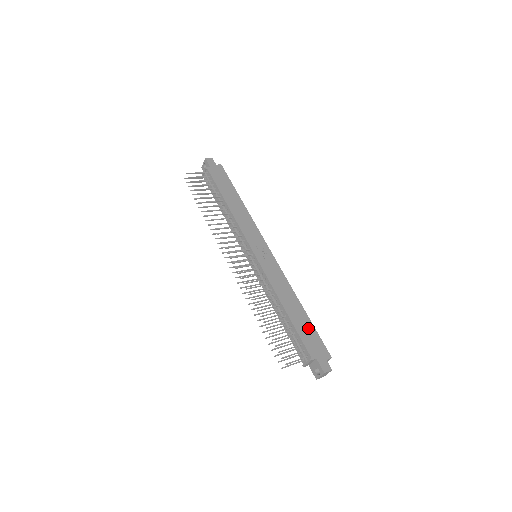
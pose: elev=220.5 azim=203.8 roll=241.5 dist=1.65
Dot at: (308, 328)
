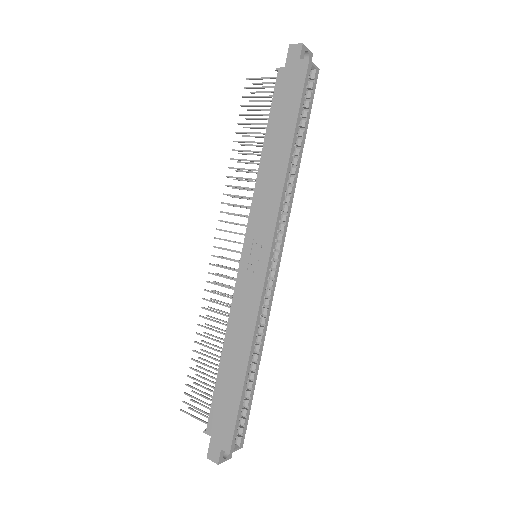
Dot at: (231, 398)
